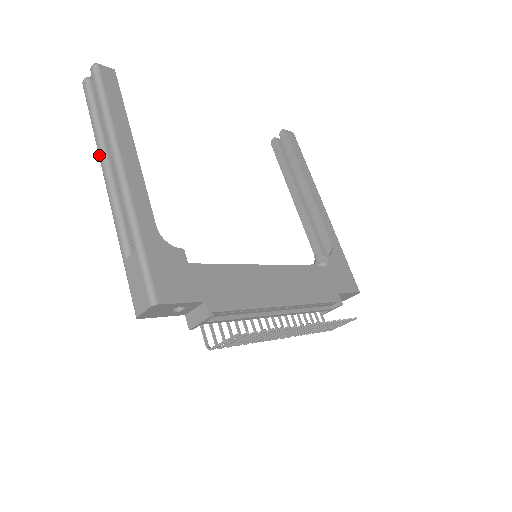
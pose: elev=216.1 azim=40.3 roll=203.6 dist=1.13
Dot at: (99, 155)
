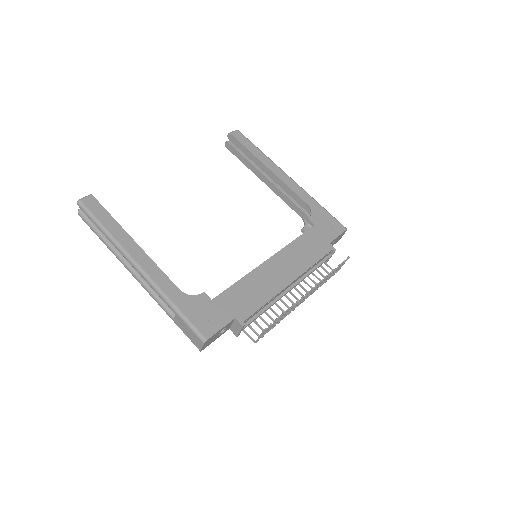
Dot at: occluded
